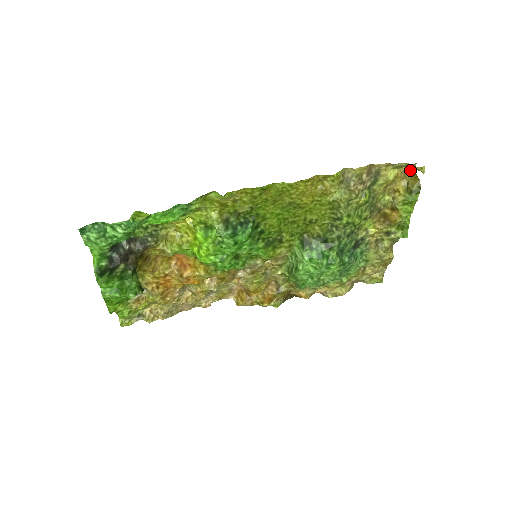
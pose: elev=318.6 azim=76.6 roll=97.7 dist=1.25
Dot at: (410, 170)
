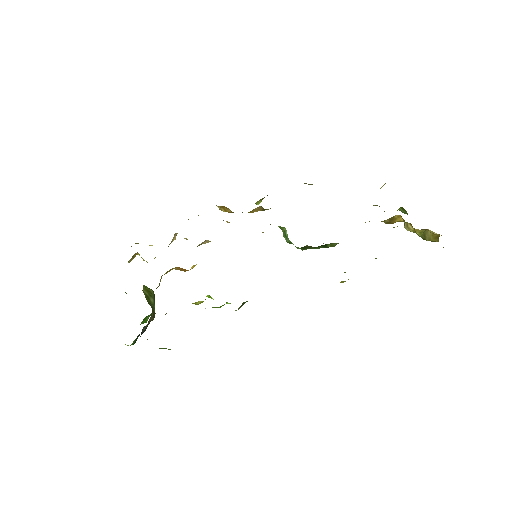
Dot at: (436, 234)
